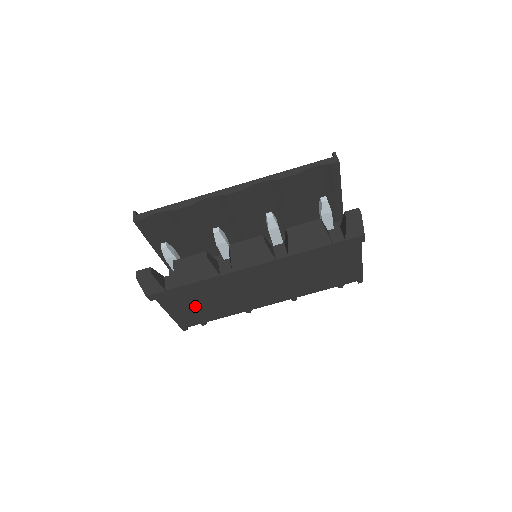
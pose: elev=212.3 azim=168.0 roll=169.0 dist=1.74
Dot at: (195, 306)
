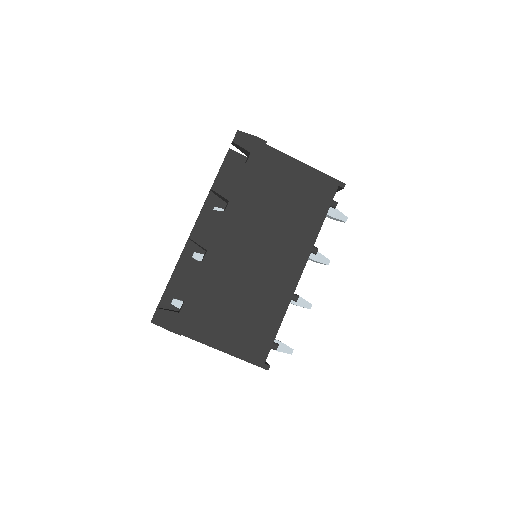
Dot at: (237, 325)
